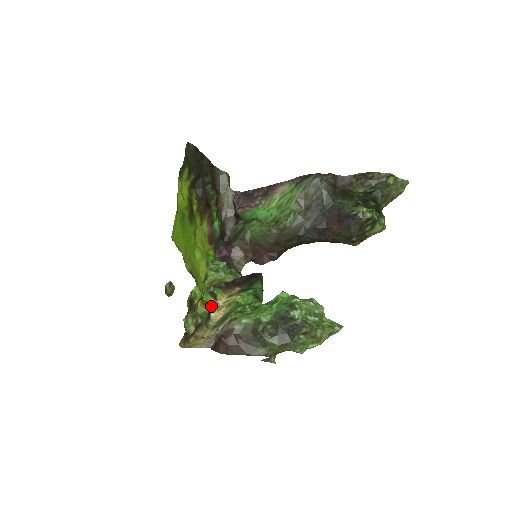
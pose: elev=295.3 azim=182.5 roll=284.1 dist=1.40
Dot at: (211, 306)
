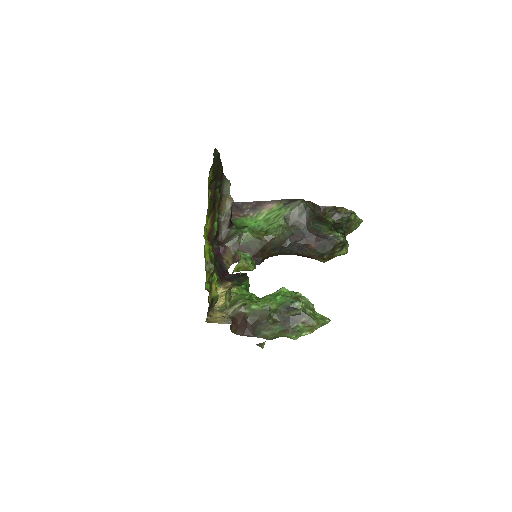
Dot at: occluded
